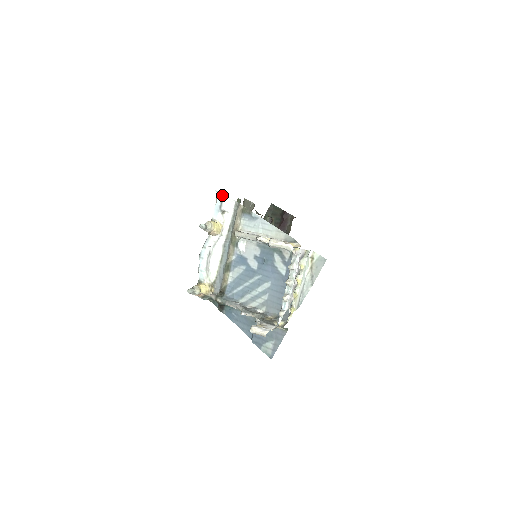
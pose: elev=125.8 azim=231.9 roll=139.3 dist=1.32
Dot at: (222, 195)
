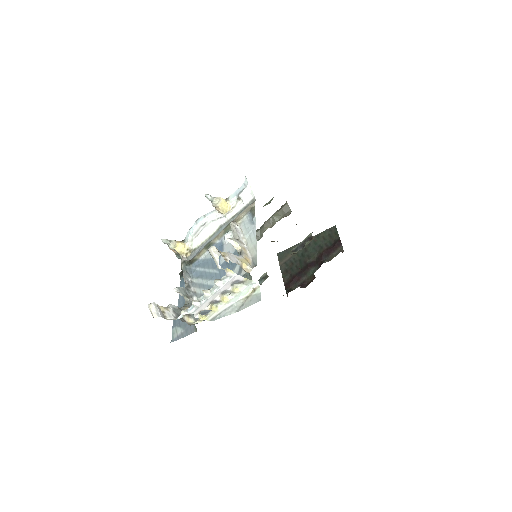
Dot at: (248, 184)
